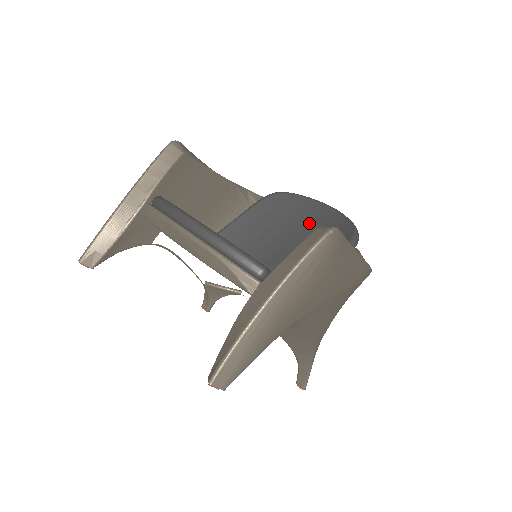
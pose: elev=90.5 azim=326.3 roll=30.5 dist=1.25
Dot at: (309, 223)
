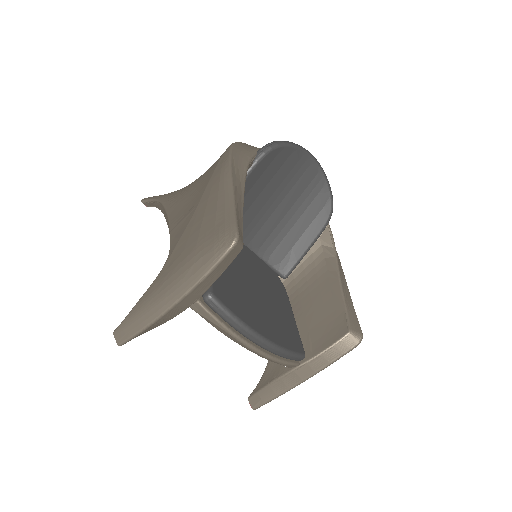
Dot at: (294, 185)
